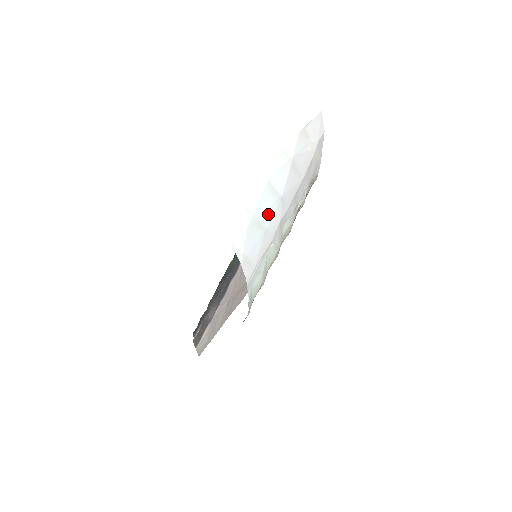
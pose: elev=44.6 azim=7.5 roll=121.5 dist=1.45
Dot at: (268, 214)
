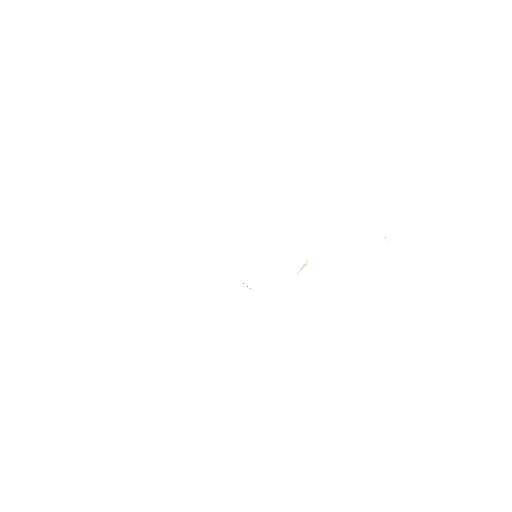
Dot at: occluded
